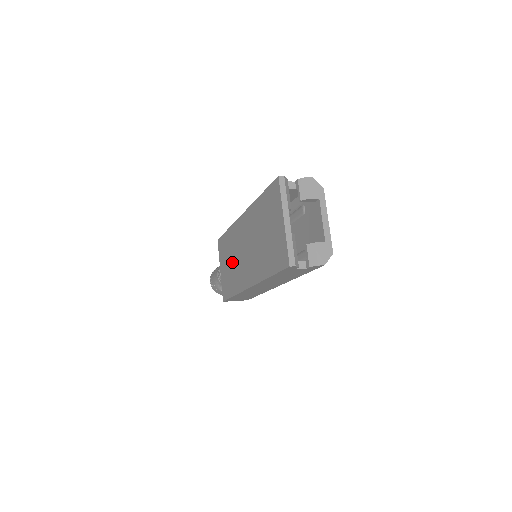
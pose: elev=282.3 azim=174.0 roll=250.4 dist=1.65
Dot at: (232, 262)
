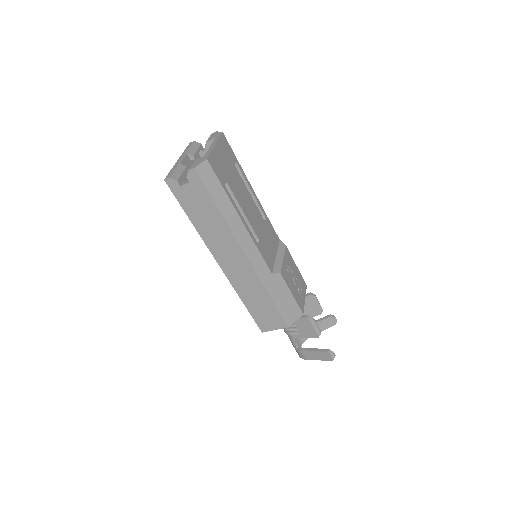
Dot at: occluded
